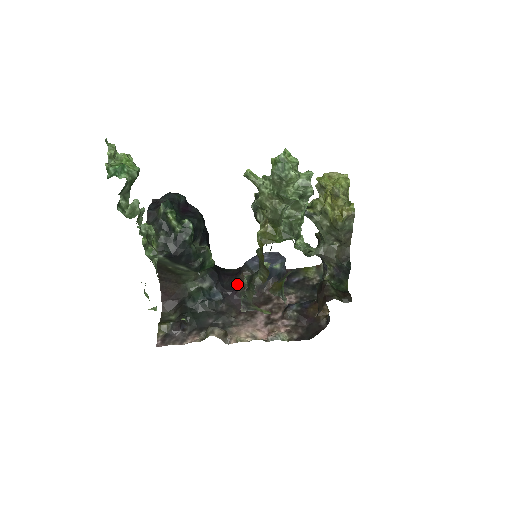
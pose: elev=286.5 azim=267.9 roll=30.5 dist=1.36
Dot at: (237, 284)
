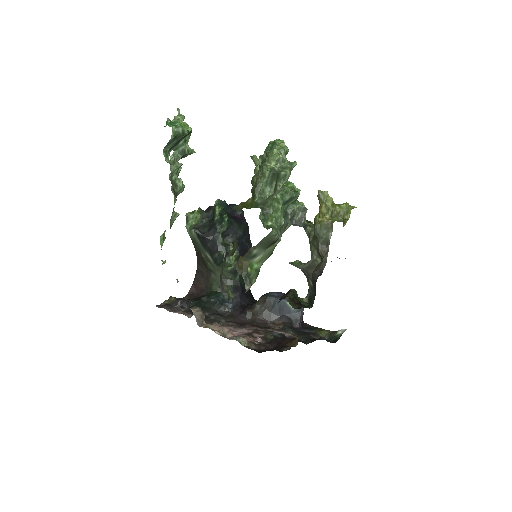
Dot at: (252, 306)
